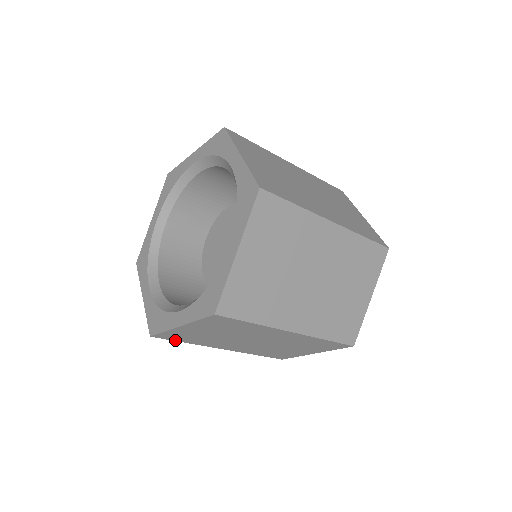
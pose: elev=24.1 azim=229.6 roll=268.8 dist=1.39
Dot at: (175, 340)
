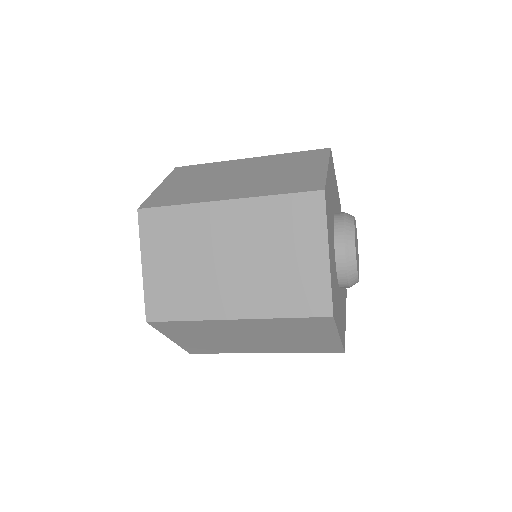
Dot at: occluded
